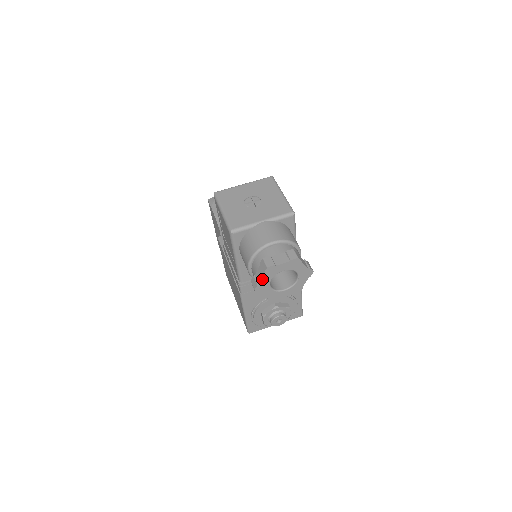
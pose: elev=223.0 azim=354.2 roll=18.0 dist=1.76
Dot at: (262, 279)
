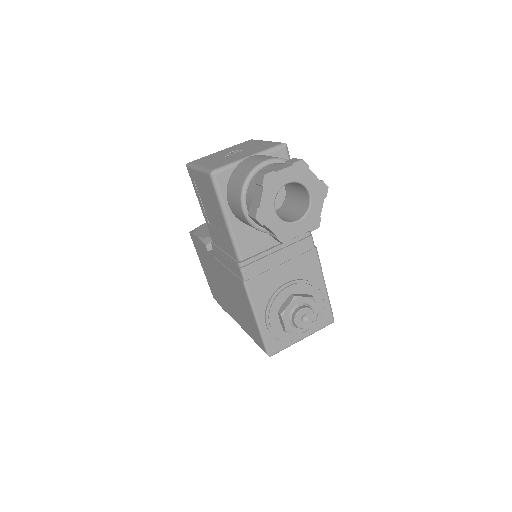
Dot at: (262, 197)
